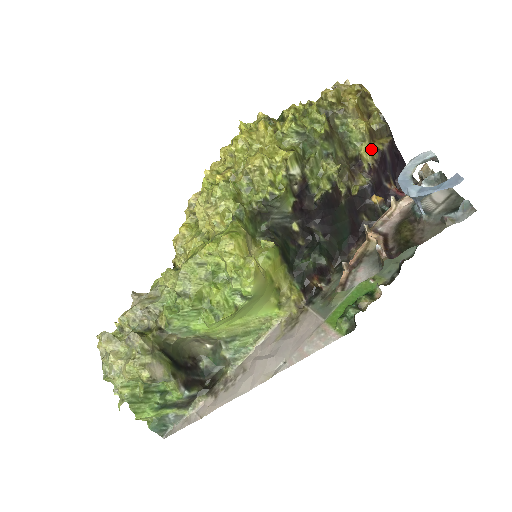
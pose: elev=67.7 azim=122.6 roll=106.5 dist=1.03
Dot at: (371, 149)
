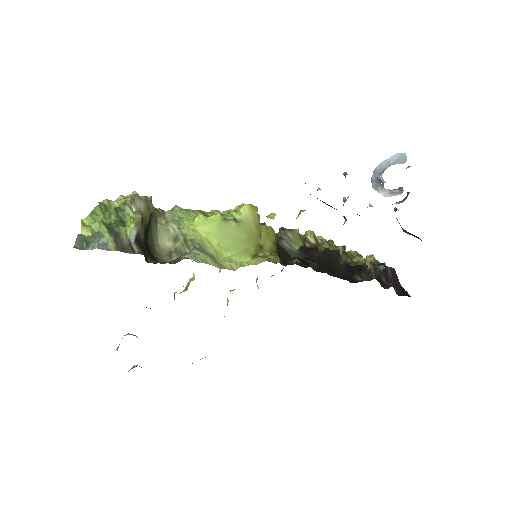
Dot at: (374, 258)
